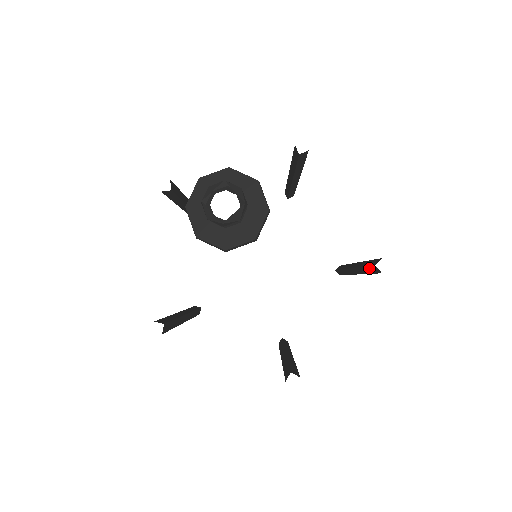
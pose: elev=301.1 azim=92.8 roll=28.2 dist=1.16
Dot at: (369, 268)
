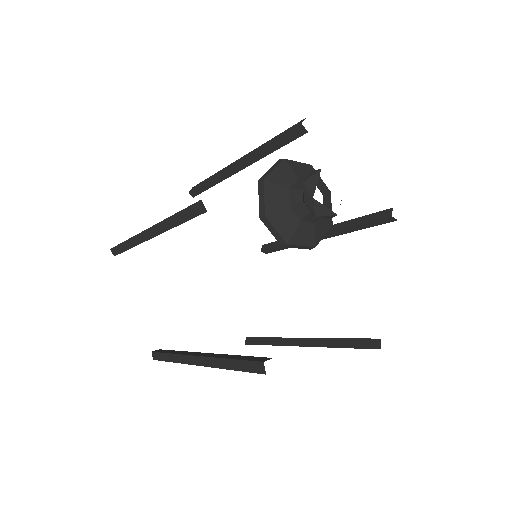
Dot at: (370, 223)
